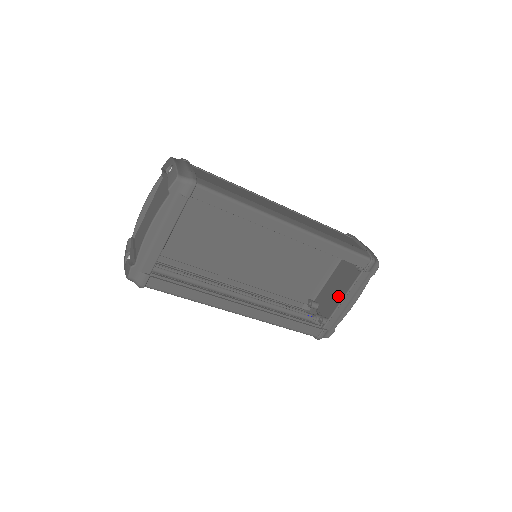
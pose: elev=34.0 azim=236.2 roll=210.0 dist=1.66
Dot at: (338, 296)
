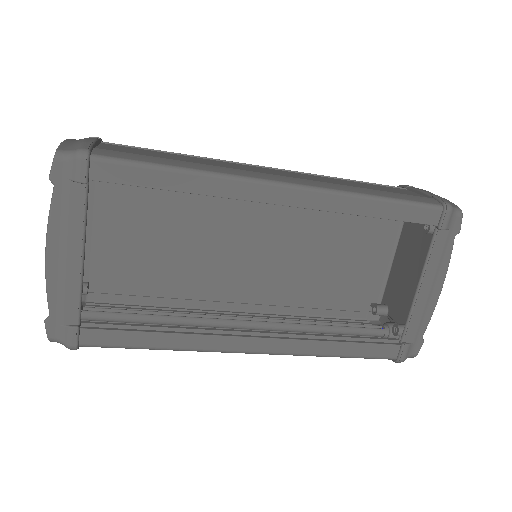
Dot at: (412, 285)
